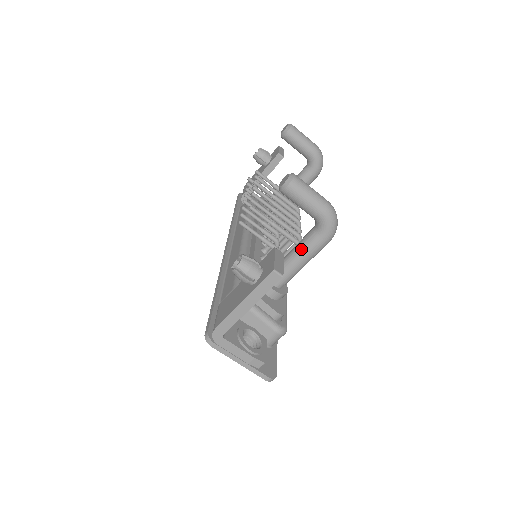
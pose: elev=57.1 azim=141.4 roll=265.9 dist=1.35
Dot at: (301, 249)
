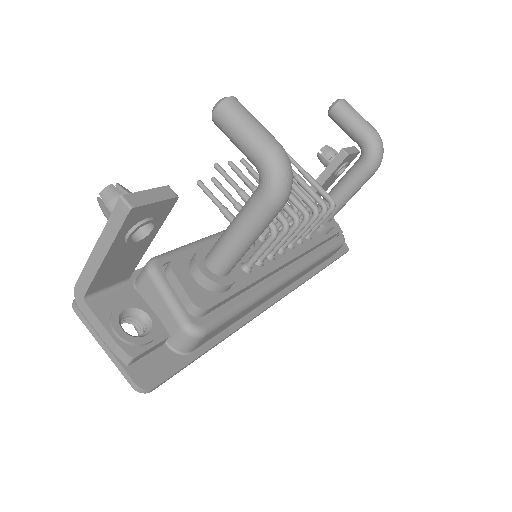
Dot at: (239, 214)
